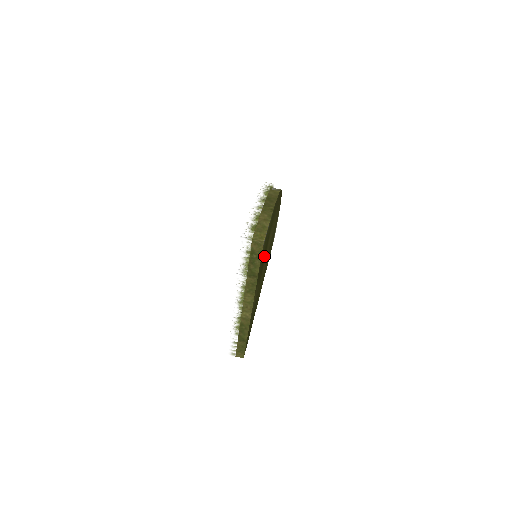
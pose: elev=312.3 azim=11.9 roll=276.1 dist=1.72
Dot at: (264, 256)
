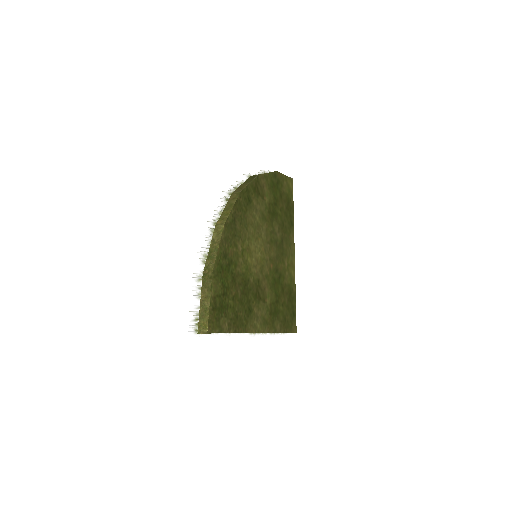
Dot at: (244, 289)
